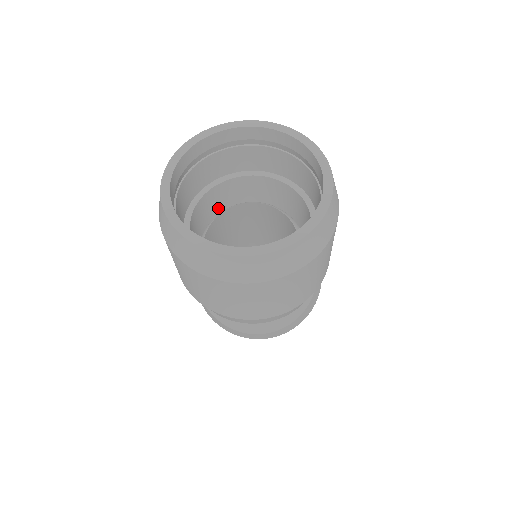
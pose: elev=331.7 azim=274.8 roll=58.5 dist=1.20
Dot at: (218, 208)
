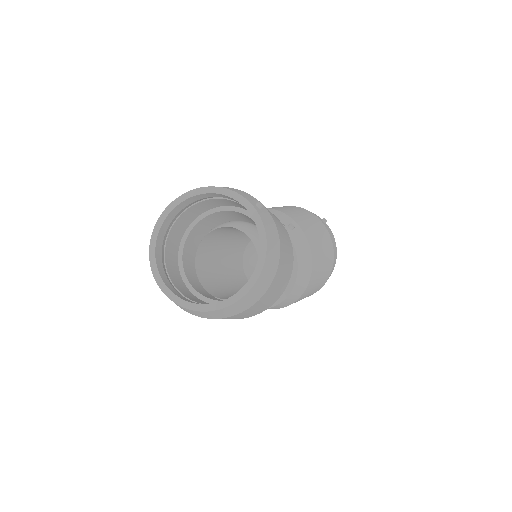
Dot at: (239, 217)
